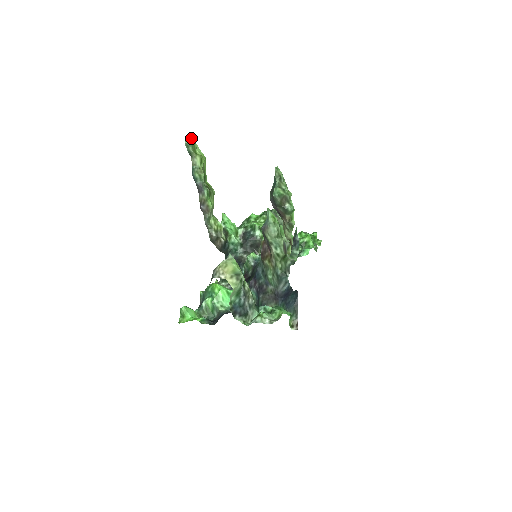
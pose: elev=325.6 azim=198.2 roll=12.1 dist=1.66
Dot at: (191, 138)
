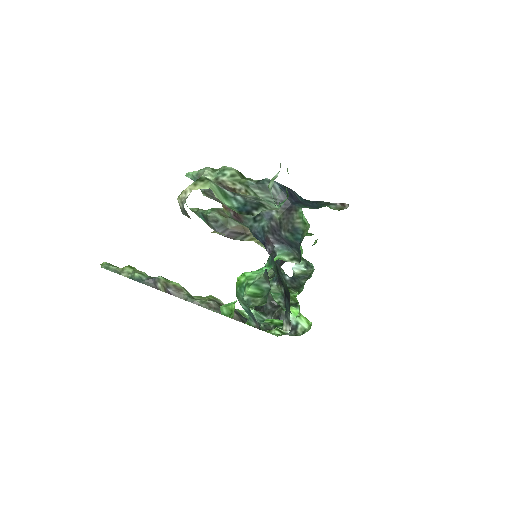
Dot at: (105, 262)
